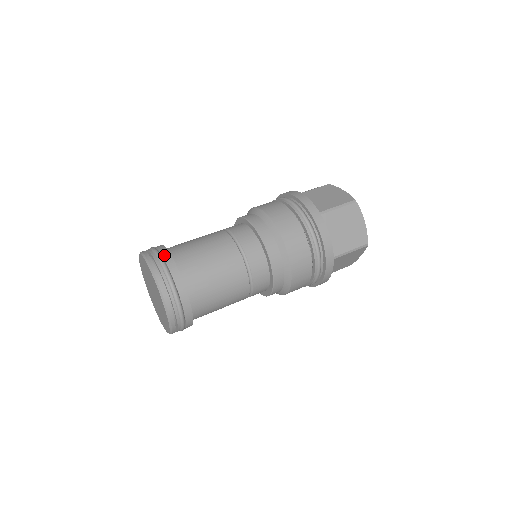
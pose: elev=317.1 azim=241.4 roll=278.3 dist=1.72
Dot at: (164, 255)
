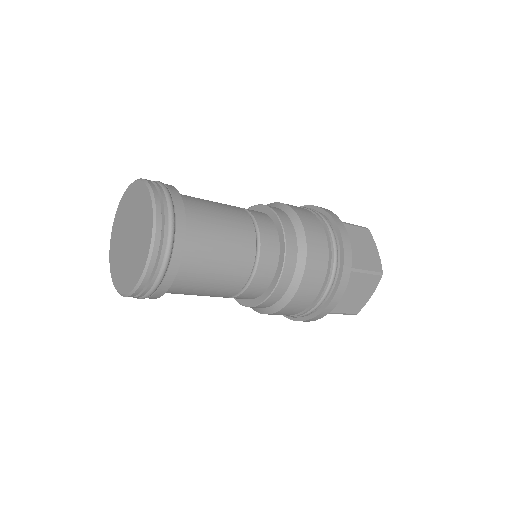
Dot at: occluded
